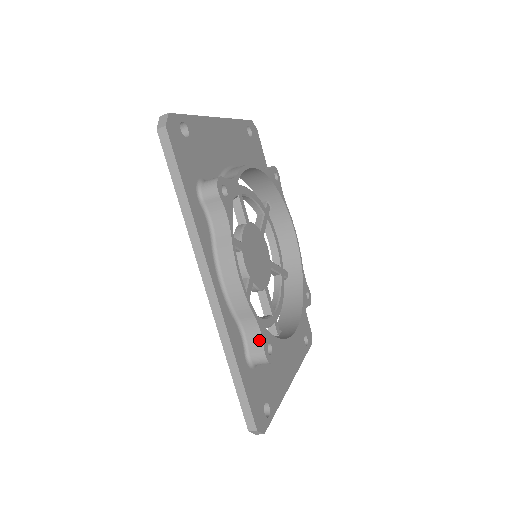
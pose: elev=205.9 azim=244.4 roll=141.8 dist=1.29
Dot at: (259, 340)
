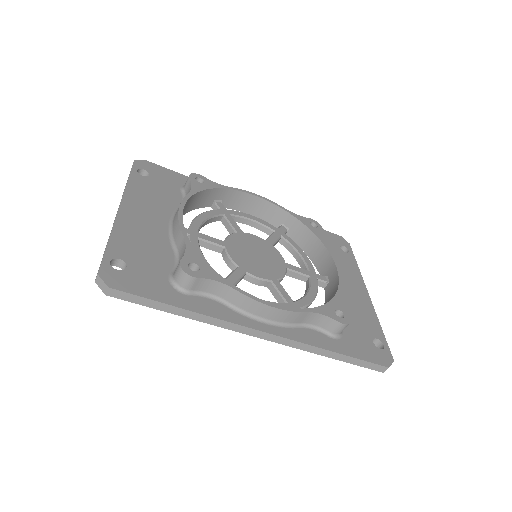
Dot at: (328, 320)
